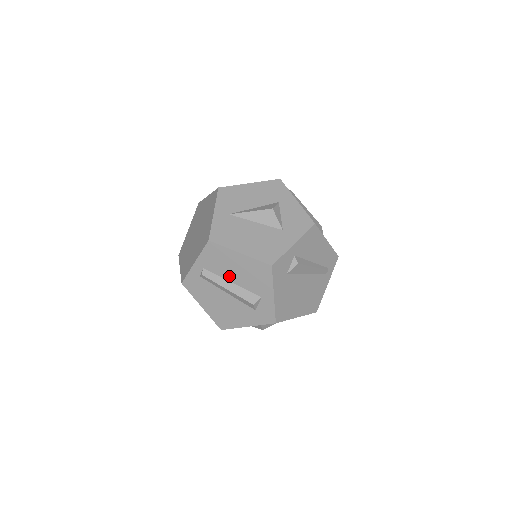
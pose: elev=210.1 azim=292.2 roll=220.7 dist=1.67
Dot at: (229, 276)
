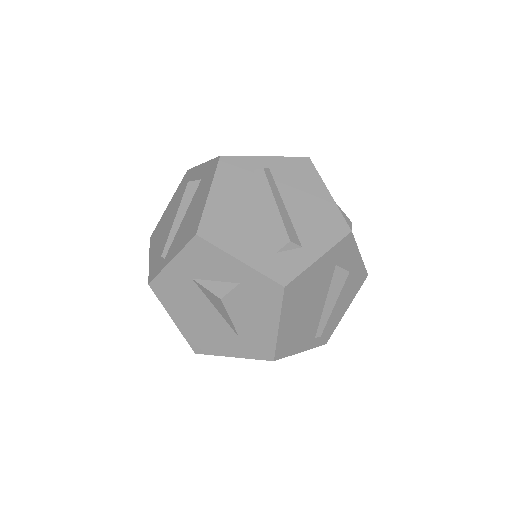
Dot at: (290, 198)
